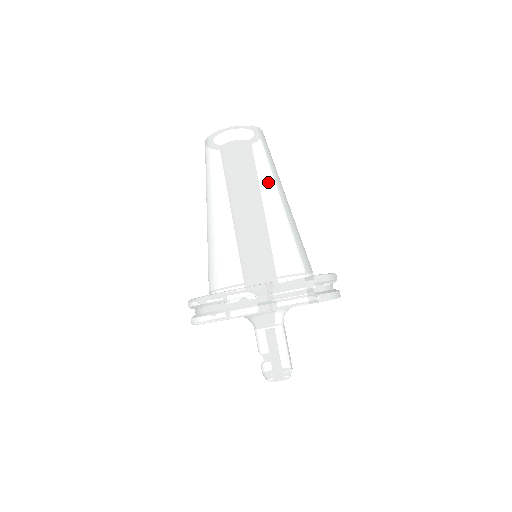
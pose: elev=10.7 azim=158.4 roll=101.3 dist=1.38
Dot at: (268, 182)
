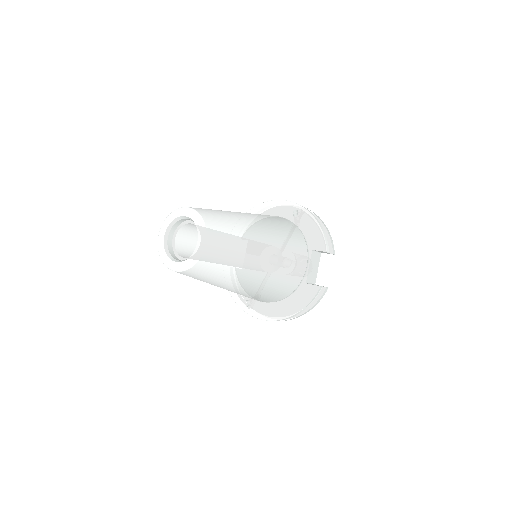
Dot at: (253, 244)
